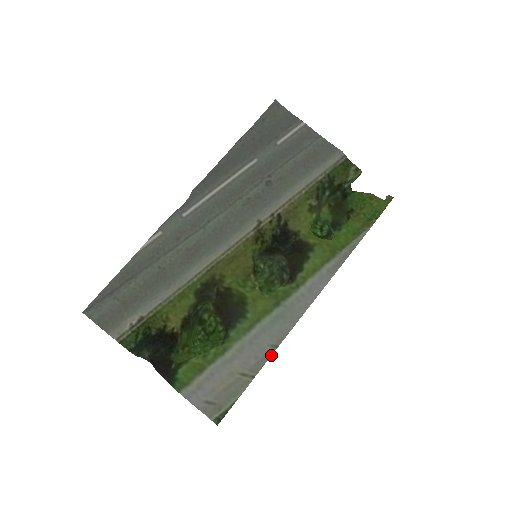
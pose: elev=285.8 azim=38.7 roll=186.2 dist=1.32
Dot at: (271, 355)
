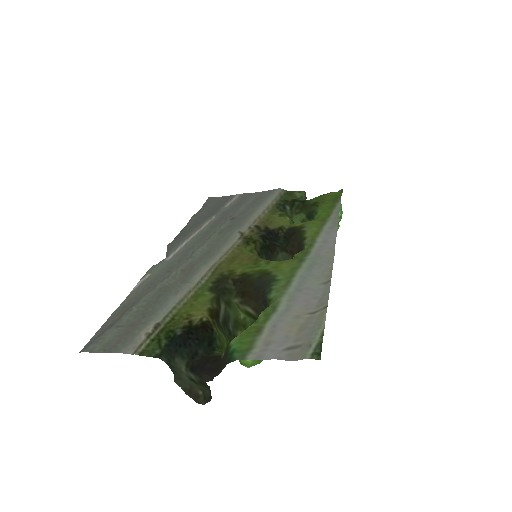
Dot at: (329, 288)
